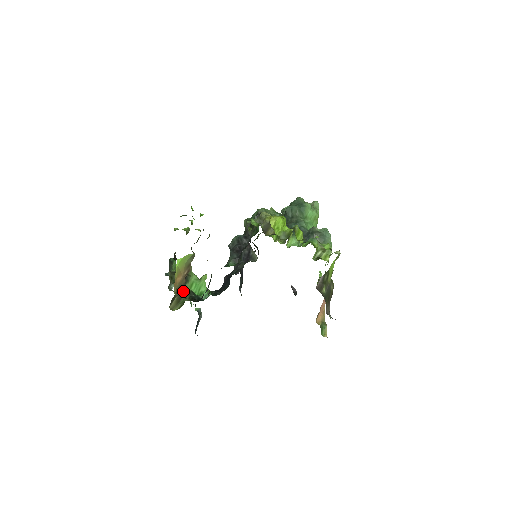
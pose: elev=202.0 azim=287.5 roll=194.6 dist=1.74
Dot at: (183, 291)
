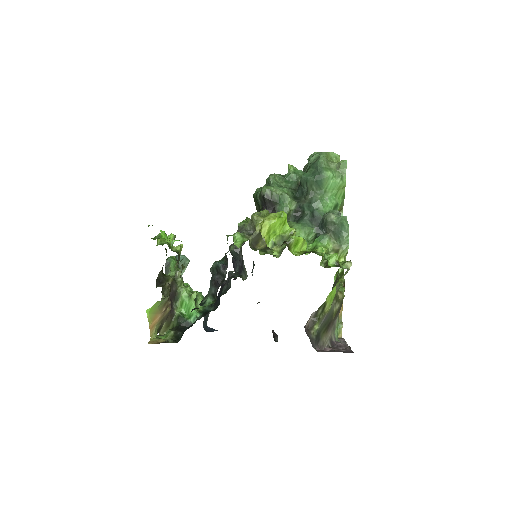
Dot at: (171, 315)
